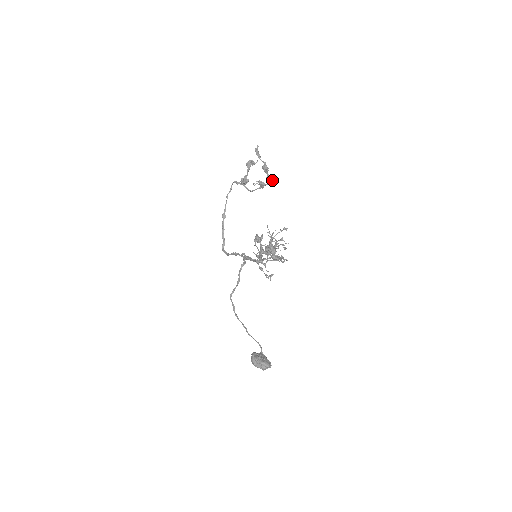
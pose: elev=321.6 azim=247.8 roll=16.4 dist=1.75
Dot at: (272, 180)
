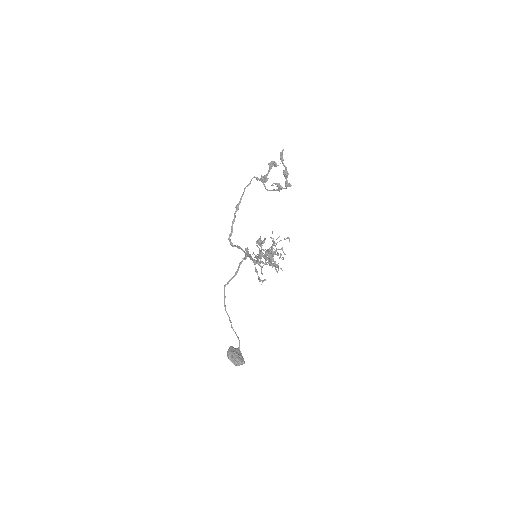
Dot at: (290, 186)
